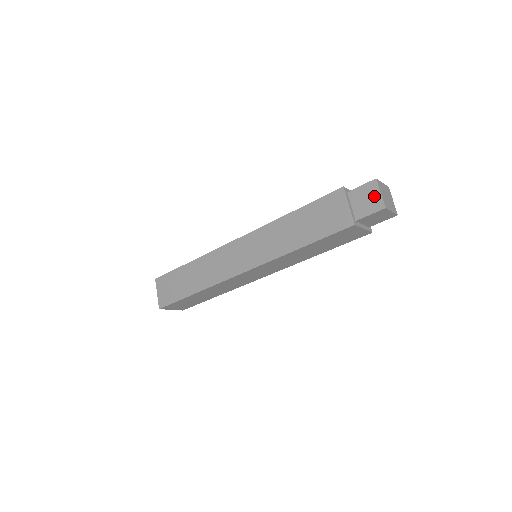
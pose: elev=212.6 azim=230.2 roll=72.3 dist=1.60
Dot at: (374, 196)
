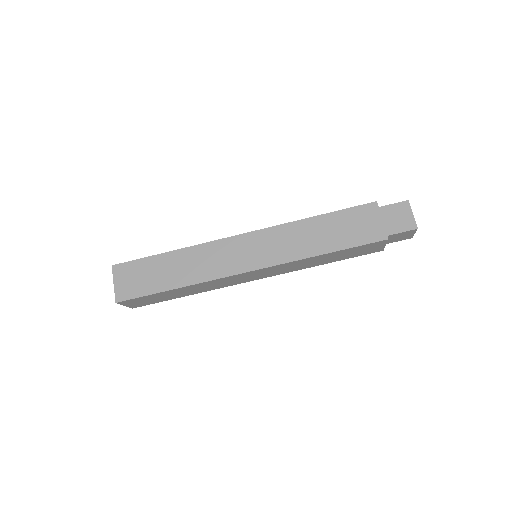
Dot at: (406, 216)
